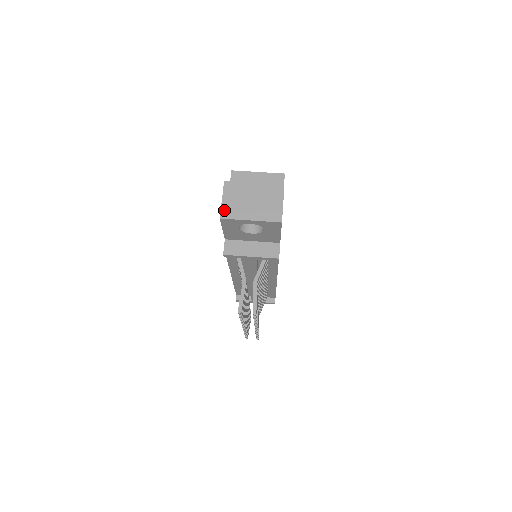
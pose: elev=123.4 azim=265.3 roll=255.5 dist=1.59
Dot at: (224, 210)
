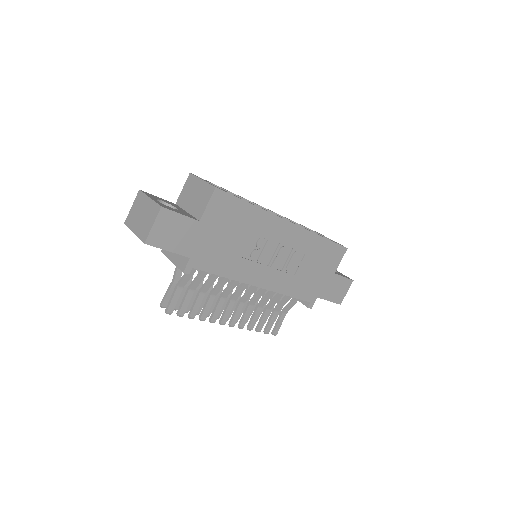
Dot at: (128, 217)
